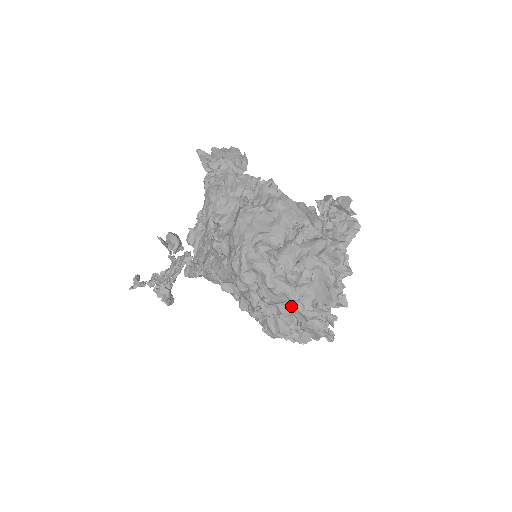
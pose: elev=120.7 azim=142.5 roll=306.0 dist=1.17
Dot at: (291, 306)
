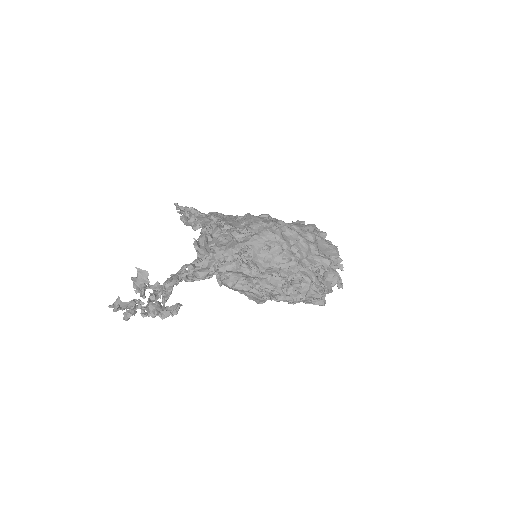
Dot at: (316, 257)
